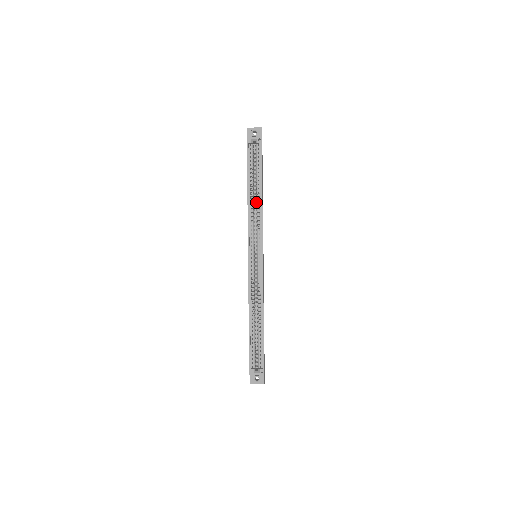
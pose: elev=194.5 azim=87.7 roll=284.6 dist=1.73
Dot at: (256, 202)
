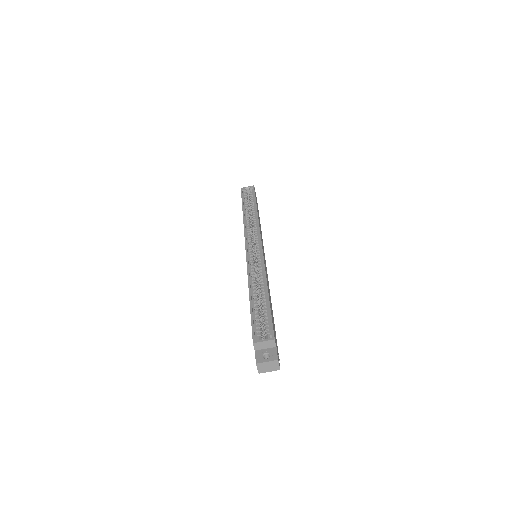
Dot at: (252, 218)
